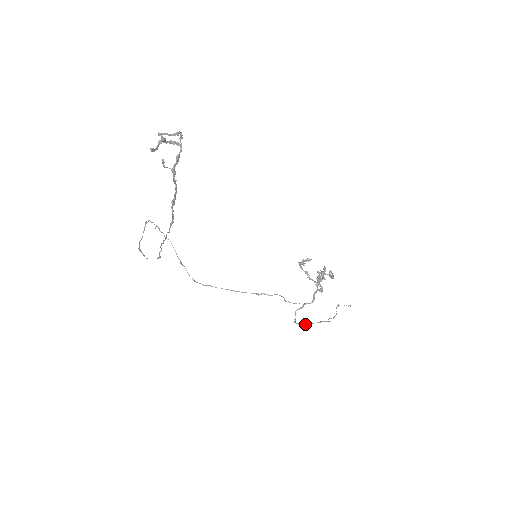
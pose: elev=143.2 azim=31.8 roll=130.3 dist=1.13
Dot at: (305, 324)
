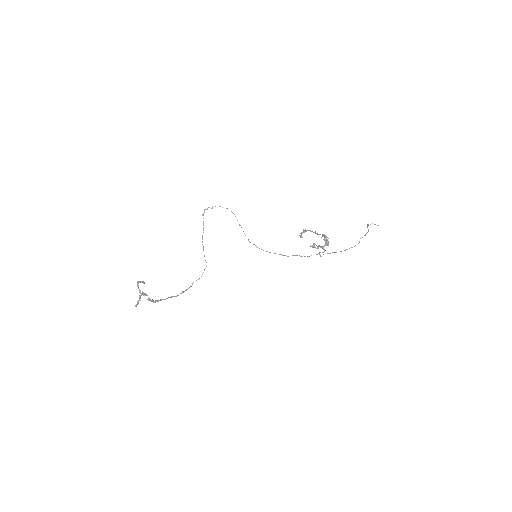
Dot at: (334, 252)
